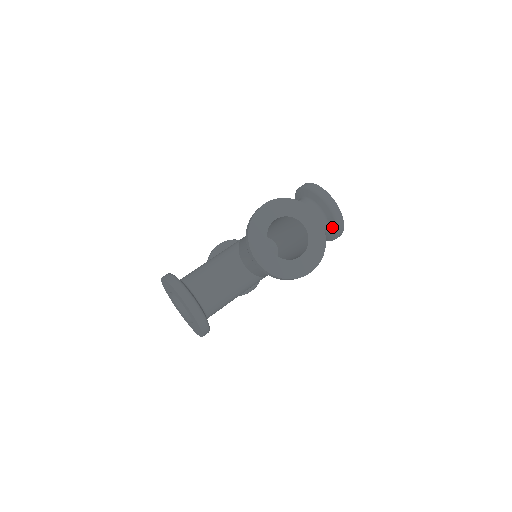
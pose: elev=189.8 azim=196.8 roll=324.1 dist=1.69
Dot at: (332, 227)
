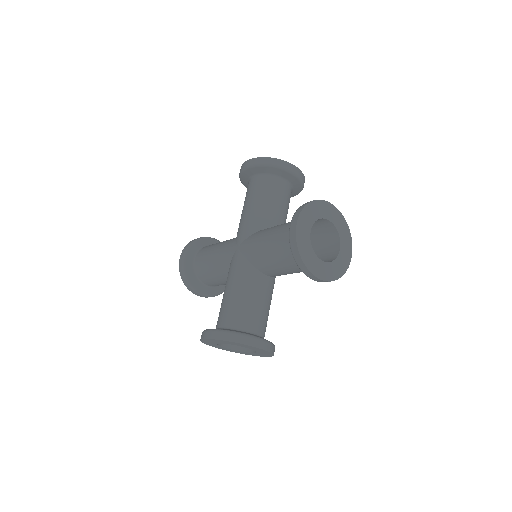
Dot at: (297, 188)
